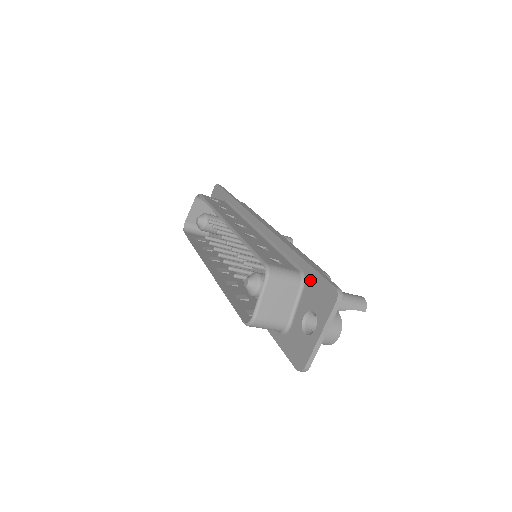
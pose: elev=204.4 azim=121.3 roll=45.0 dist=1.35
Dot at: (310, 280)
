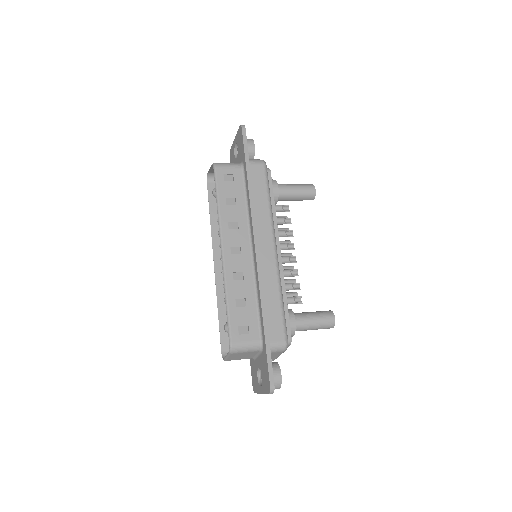
Dot at: (264, 356)
